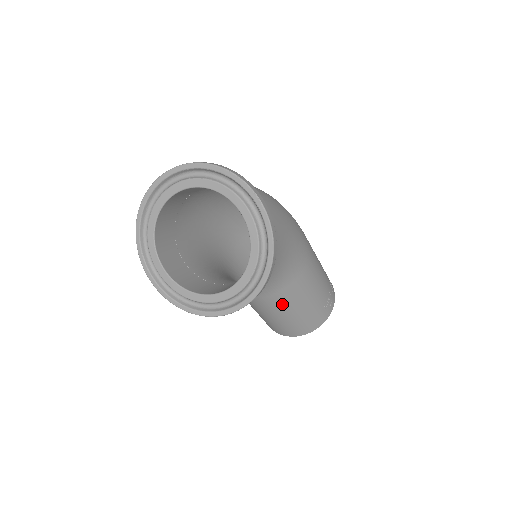
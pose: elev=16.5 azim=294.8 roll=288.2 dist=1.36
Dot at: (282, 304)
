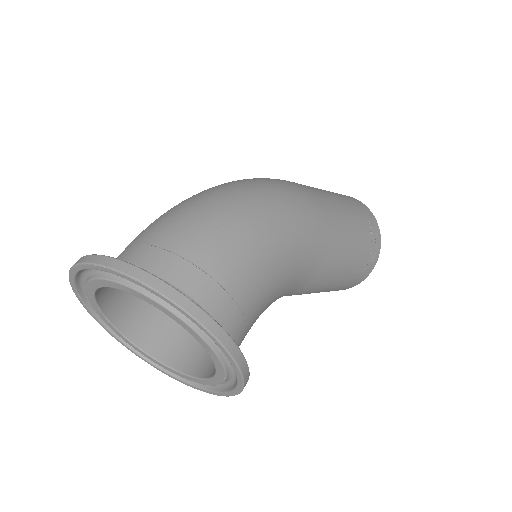
Dot at: occluded
